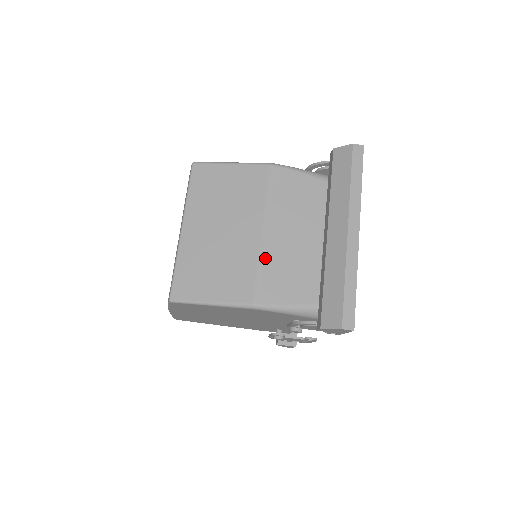
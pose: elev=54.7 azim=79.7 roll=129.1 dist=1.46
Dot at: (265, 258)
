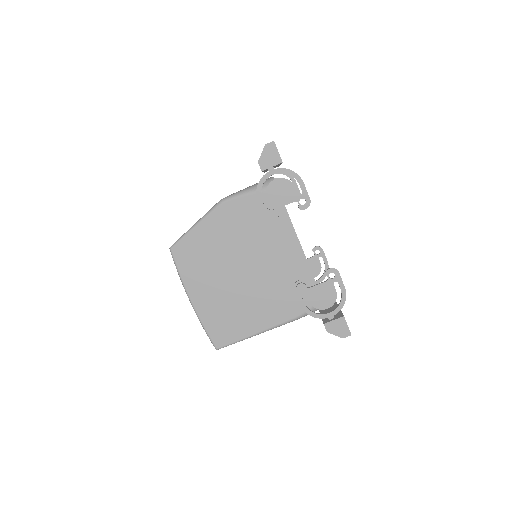
Dot at: occluded
